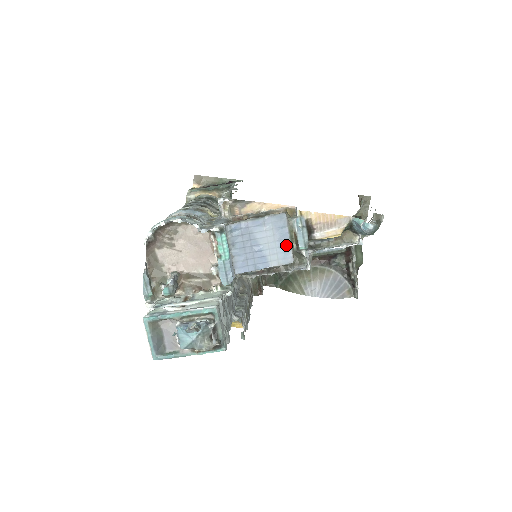
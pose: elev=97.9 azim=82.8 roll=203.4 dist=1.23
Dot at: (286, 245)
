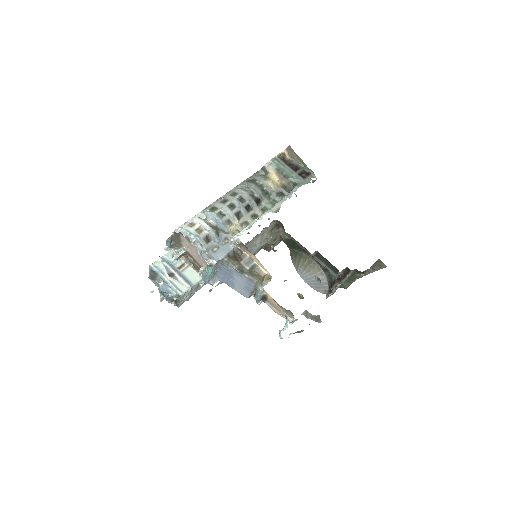
Dot at: (248, 291)
